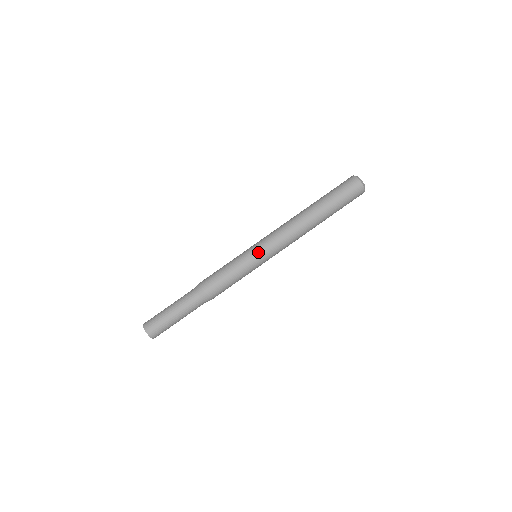
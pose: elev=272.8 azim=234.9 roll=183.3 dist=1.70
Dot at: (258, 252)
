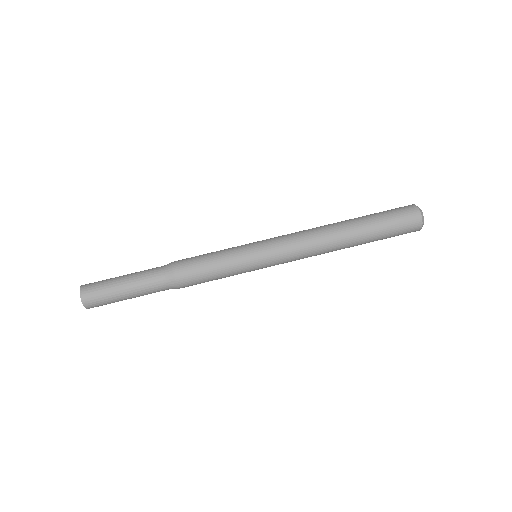
Dot at: (258, 244)
